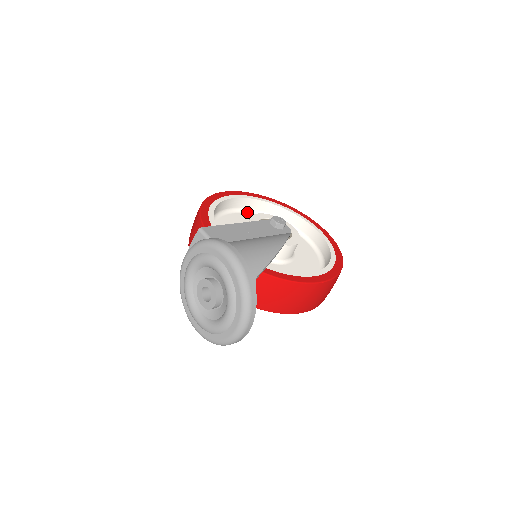
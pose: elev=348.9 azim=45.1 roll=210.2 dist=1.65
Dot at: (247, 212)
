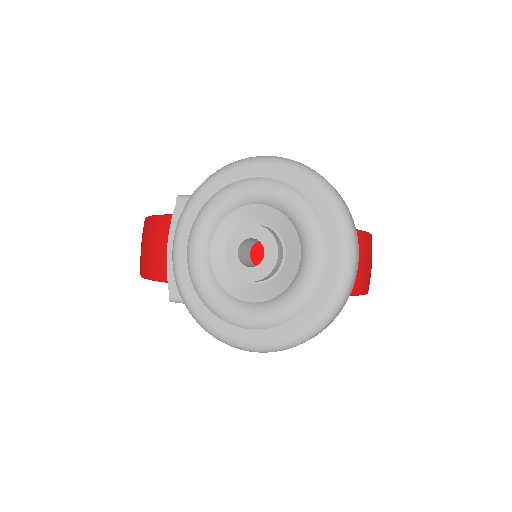
Dot at: occluded
